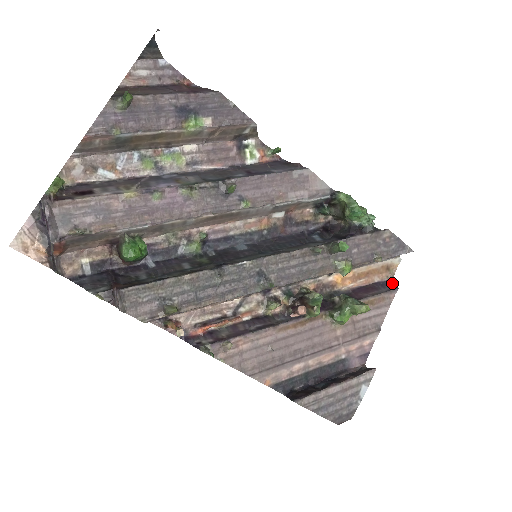
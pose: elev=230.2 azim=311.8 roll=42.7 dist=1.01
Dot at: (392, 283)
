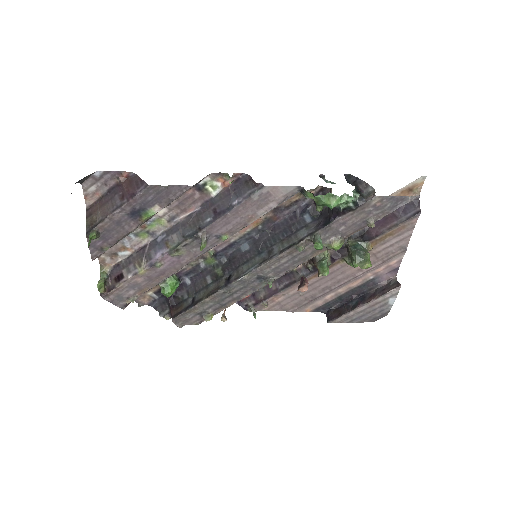
Dot at: (416, 205)
